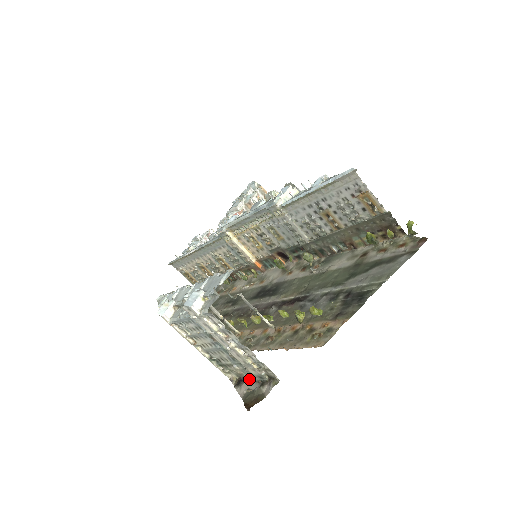
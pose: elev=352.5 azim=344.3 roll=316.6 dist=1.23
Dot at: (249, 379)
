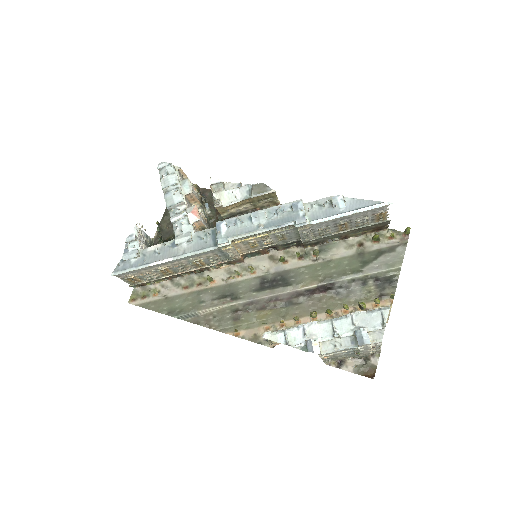
Dot at: (350, 359)
